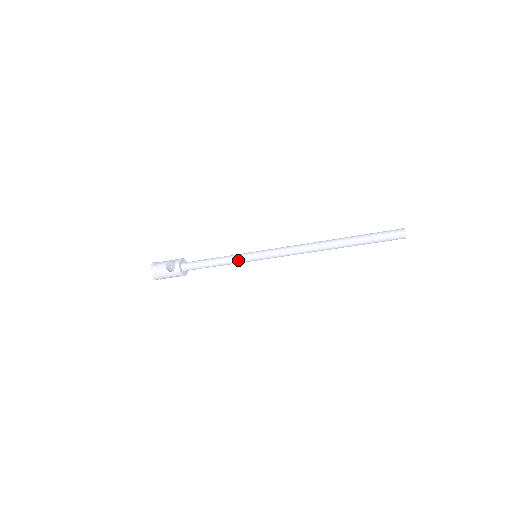
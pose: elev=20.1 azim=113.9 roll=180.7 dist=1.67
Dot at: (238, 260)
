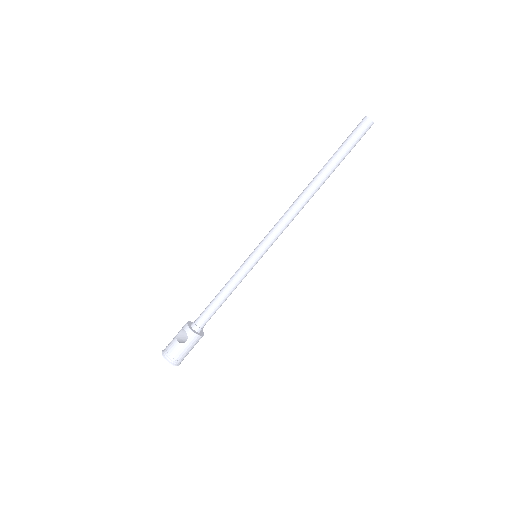
Dot at: (242, 273)
